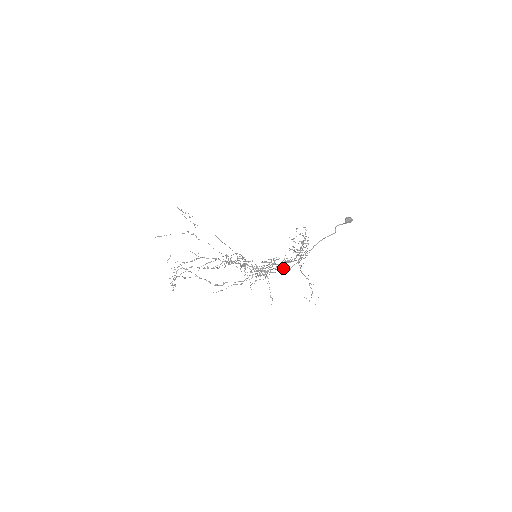
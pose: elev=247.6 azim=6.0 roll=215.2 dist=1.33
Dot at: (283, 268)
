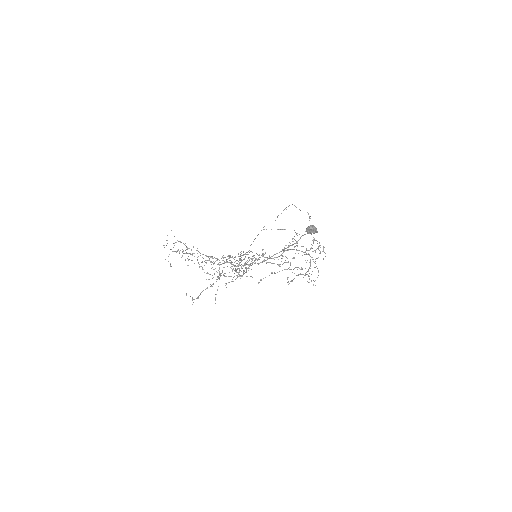
Dot at: occluded
